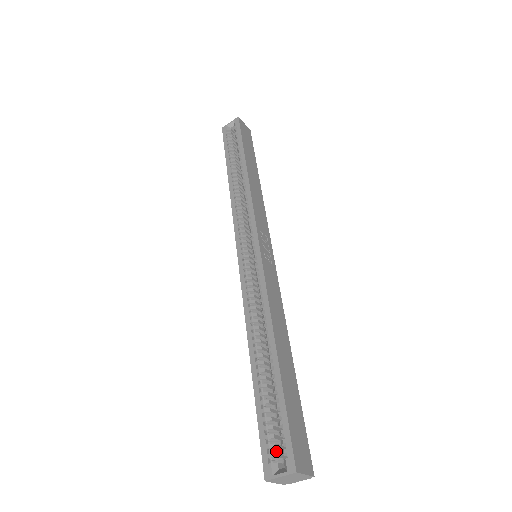
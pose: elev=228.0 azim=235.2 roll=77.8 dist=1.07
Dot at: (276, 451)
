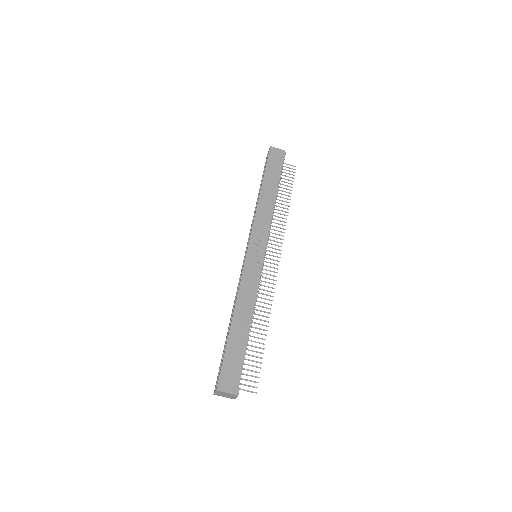
Dot at: occluded
